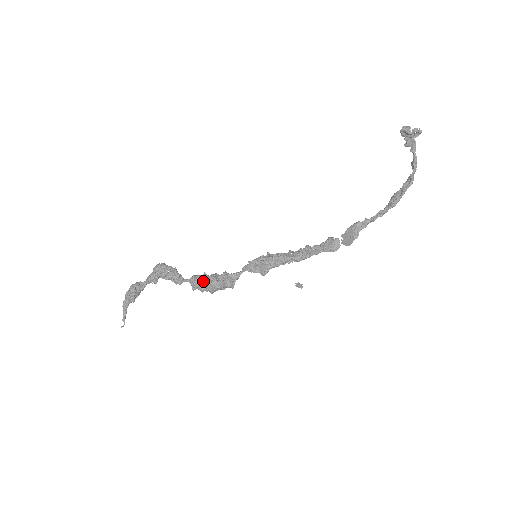
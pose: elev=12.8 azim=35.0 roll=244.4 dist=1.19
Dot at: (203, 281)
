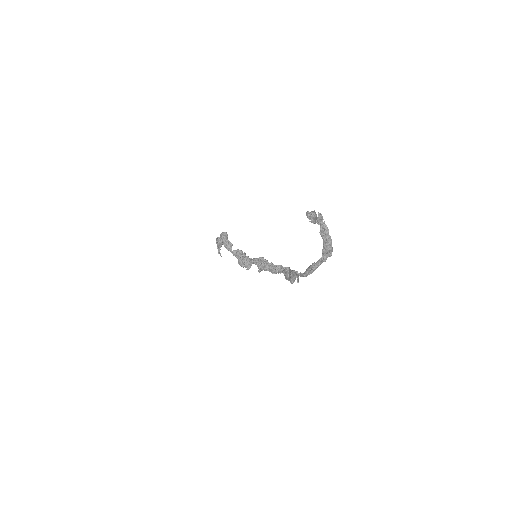
Dot at: occluded
